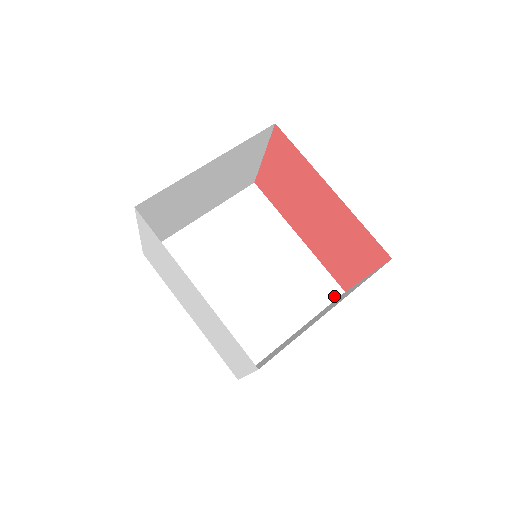
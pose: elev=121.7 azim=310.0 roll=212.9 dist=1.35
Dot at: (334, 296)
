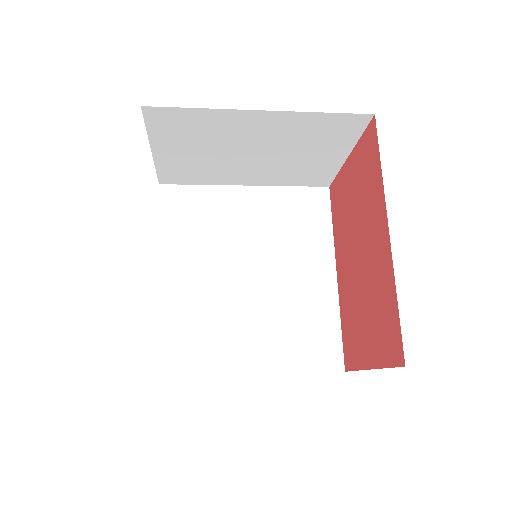
Dot at: (328, 367)
